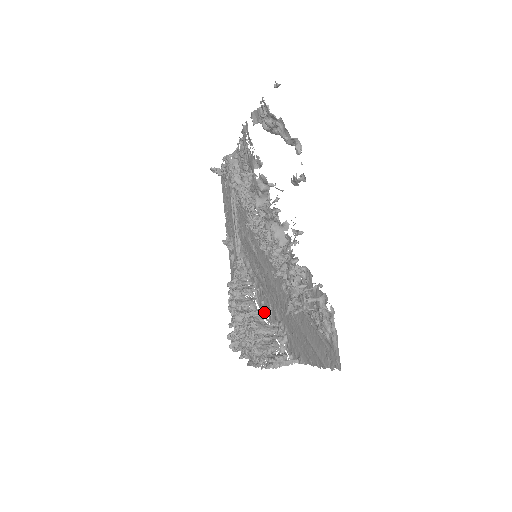
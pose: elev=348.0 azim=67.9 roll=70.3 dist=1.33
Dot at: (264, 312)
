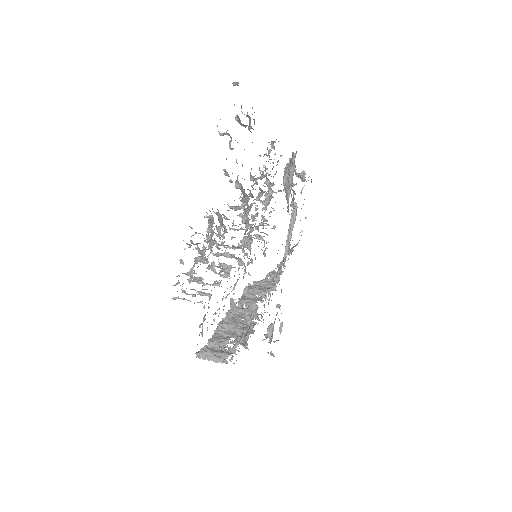
Dot at: (249, 312)
